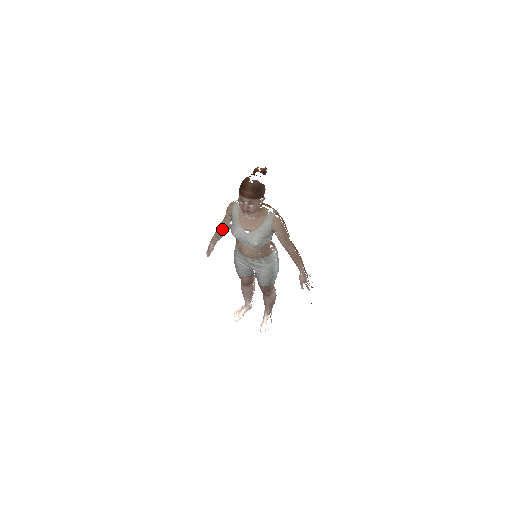
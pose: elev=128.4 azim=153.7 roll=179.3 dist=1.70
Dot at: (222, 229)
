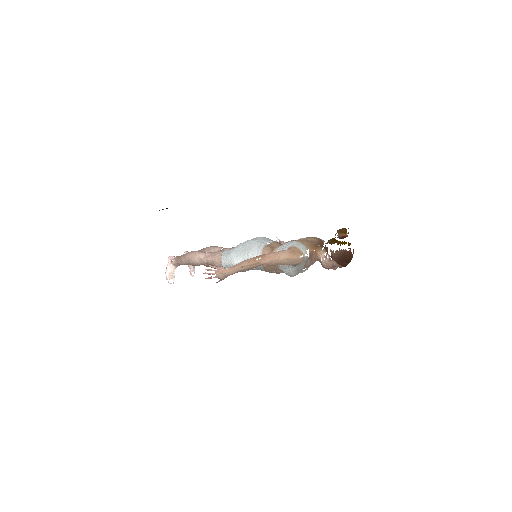
Dot at: occluded
